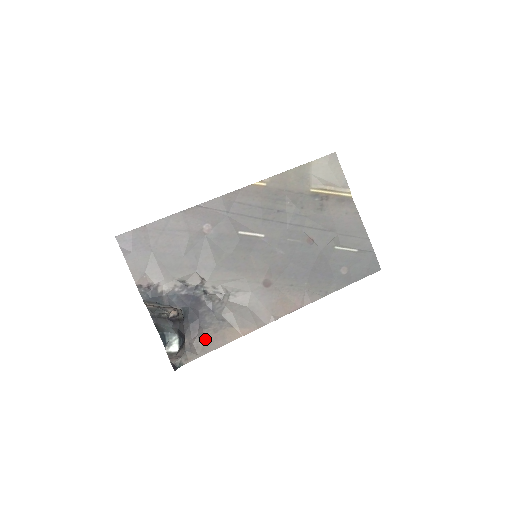
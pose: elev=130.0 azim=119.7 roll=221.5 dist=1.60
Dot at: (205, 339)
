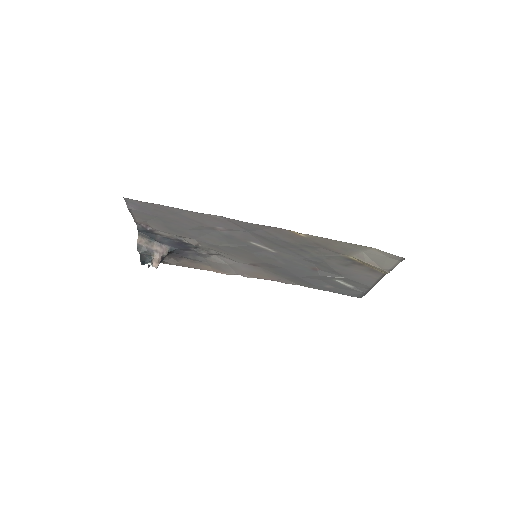
Dot at: (182, 261)
